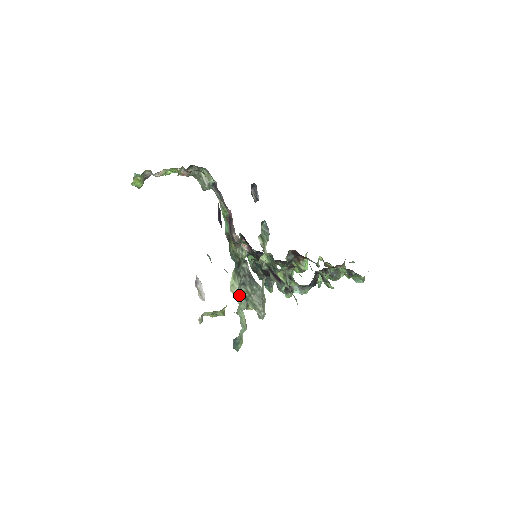
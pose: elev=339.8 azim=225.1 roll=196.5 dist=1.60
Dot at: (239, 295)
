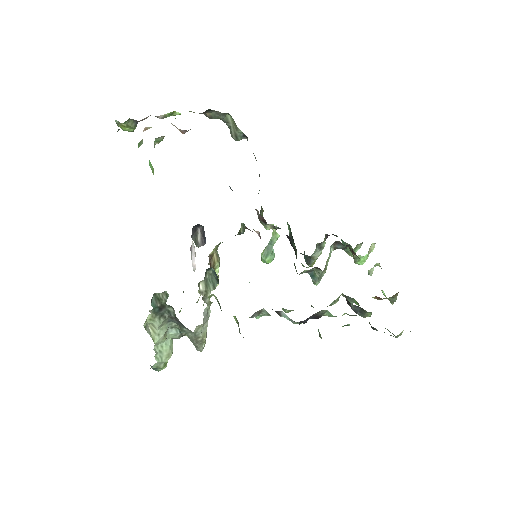
Dot at: (160, 333)
